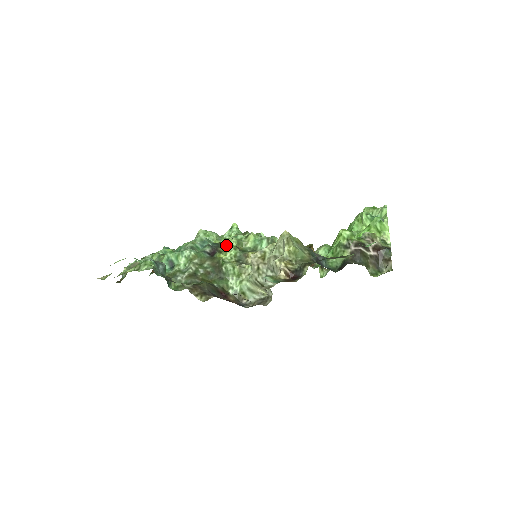
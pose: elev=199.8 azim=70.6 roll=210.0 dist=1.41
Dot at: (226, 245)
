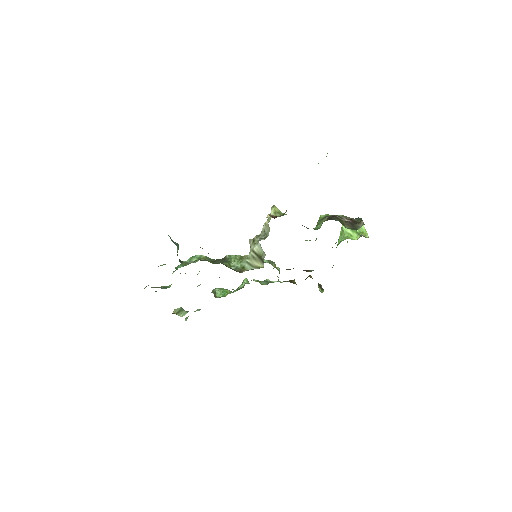
Dot at: occluded
